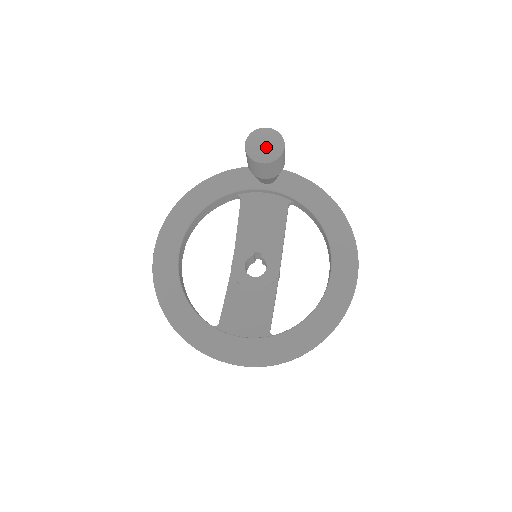
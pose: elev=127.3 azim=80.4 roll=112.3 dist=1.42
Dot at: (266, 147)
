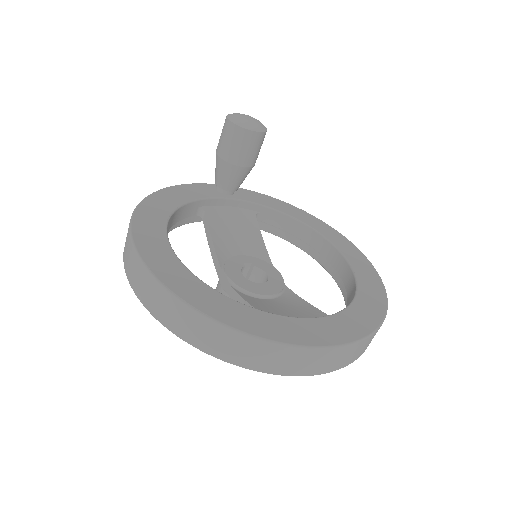
Dot at: (253, 120)
